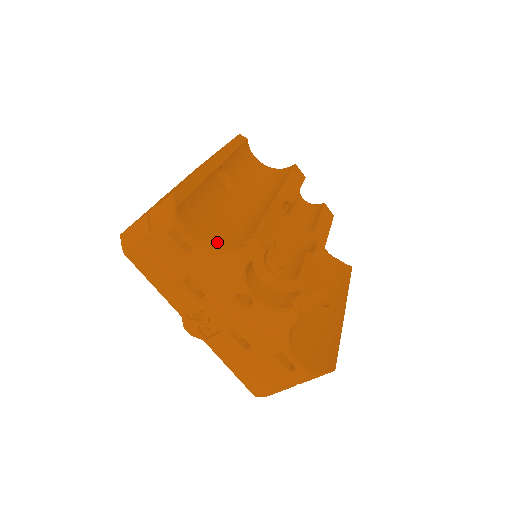
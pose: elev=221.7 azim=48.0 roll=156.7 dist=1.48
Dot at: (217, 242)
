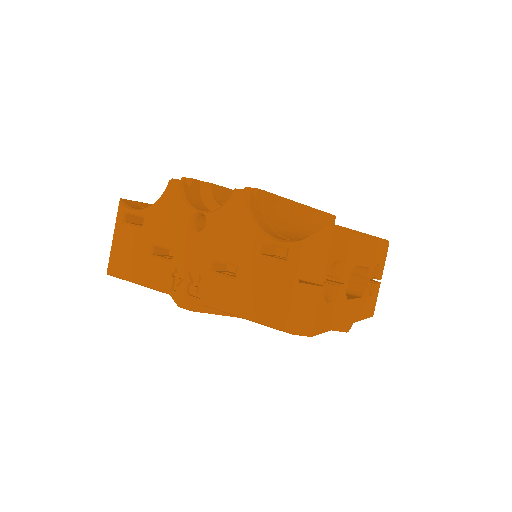
Dot at: occluded
